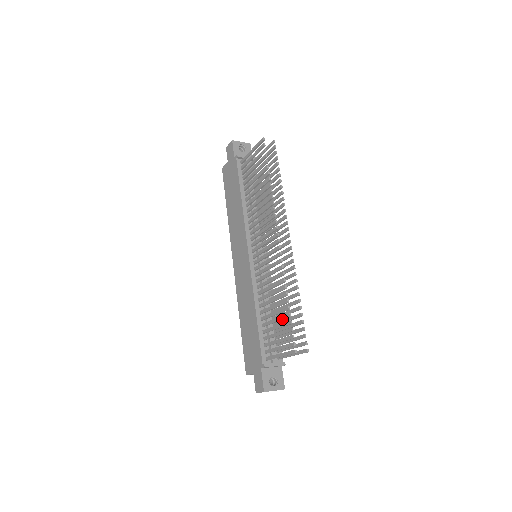
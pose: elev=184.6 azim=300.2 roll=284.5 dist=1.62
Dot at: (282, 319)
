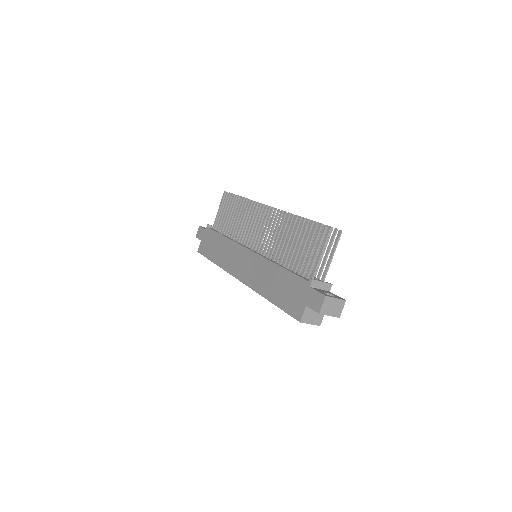
Dot at: (304, 233)
